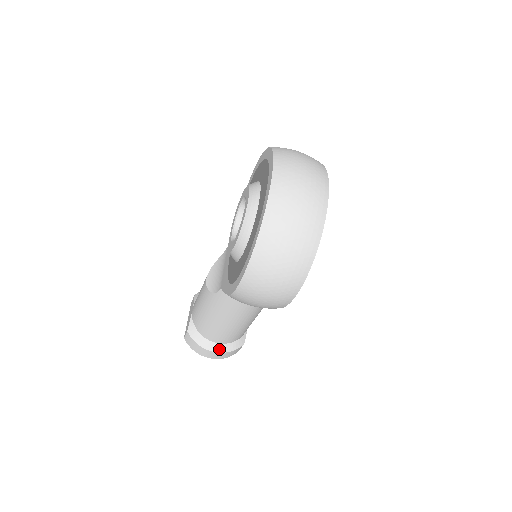
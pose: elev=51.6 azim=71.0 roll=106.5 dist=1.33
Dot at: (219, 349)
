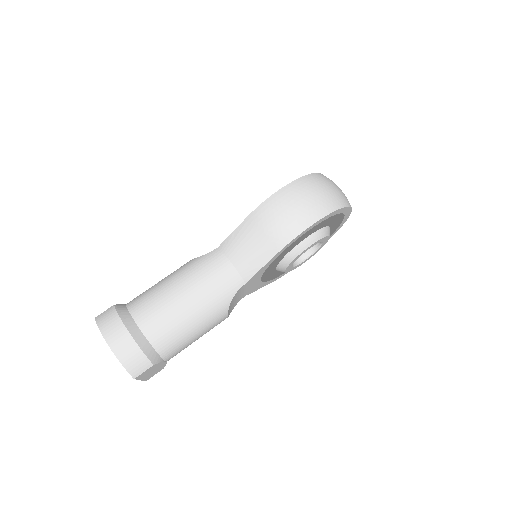
Dot at: (135, 334)
